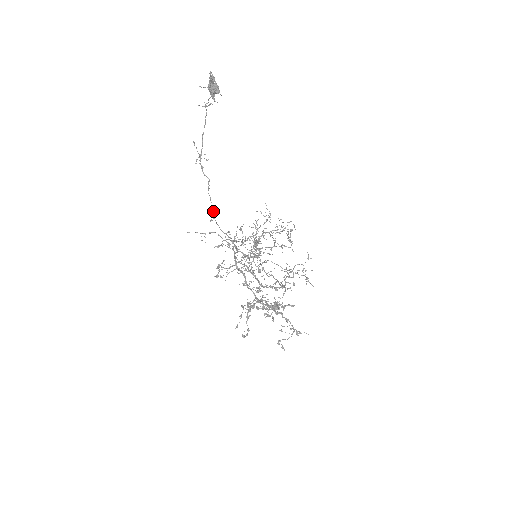
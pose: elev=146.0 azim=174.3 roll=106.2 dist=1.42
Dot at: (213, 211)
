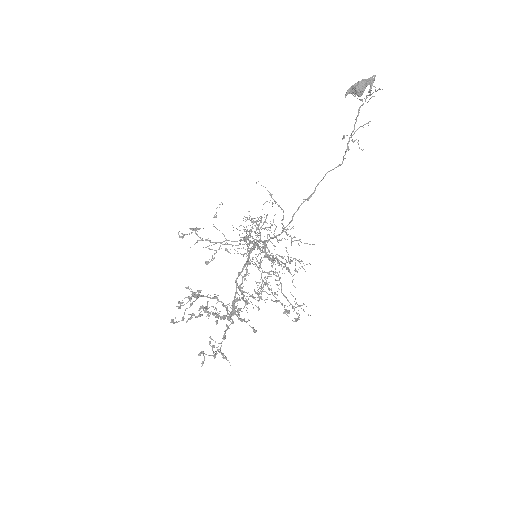
Dot at: (312, 193)
